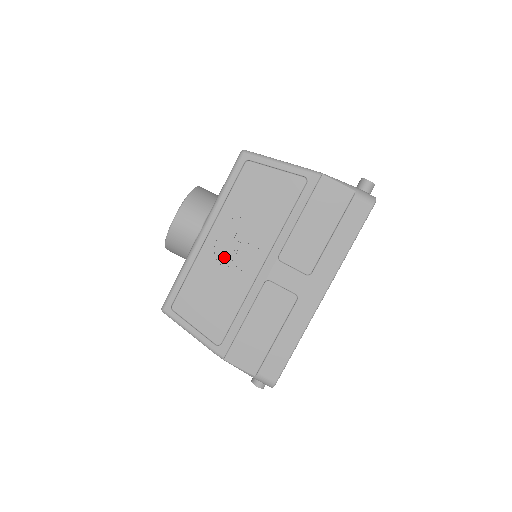
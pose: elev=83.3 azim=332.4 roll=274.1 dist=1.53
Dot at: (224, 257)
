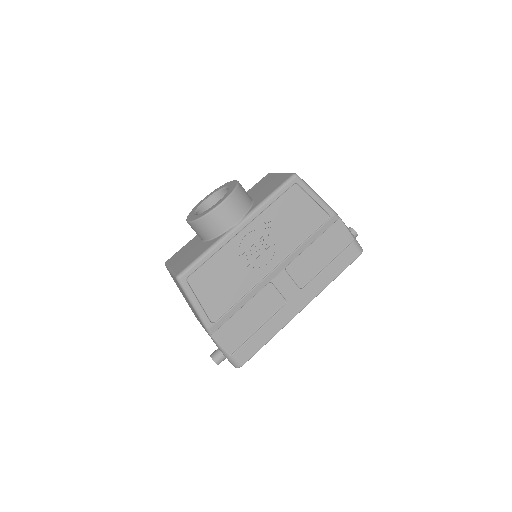
Dot at: (247, 252)
